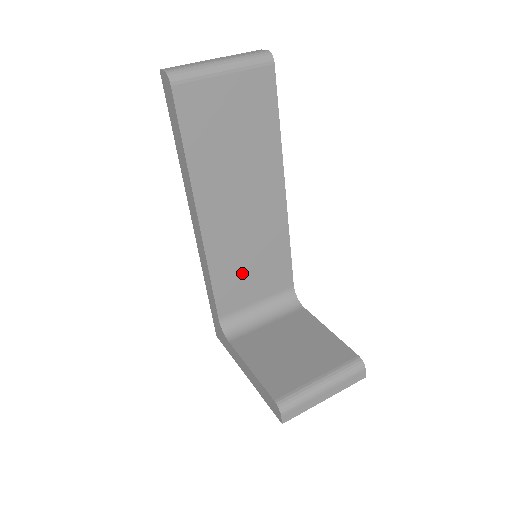
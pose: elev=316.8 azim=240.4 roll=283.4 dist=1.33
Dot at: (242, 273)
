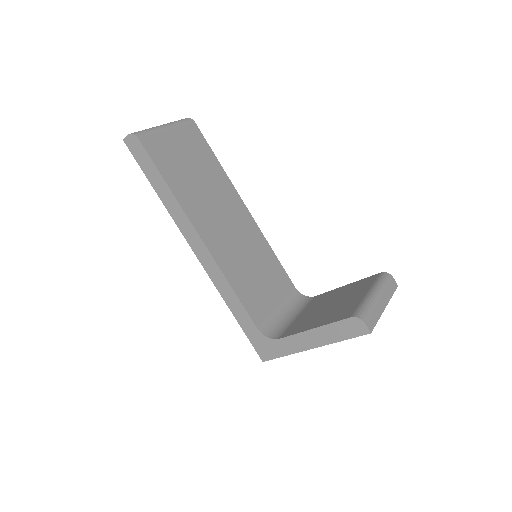
Dot at: (253, 281)
